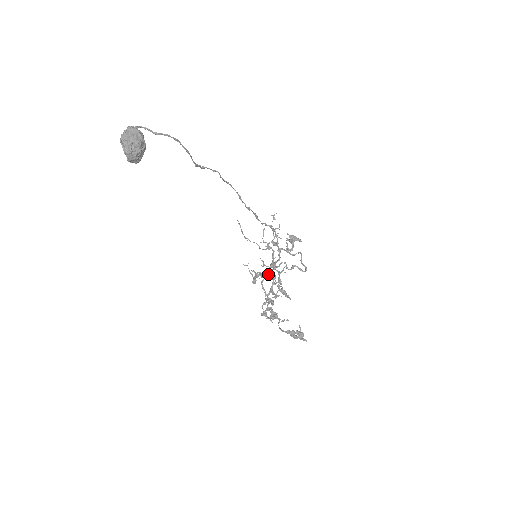
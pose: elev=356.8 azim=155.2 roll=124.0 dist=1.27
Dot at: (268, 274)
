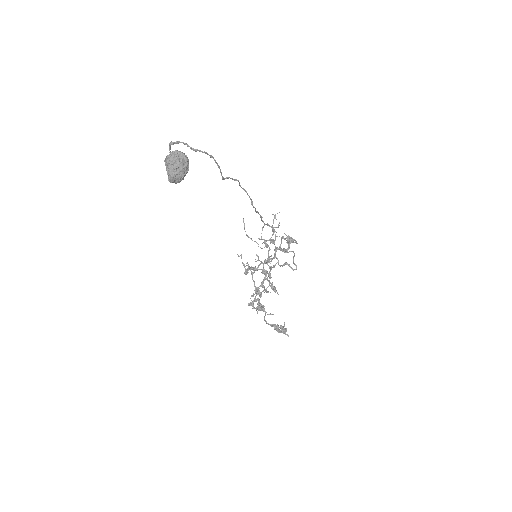
Dot at: (261, 269)
